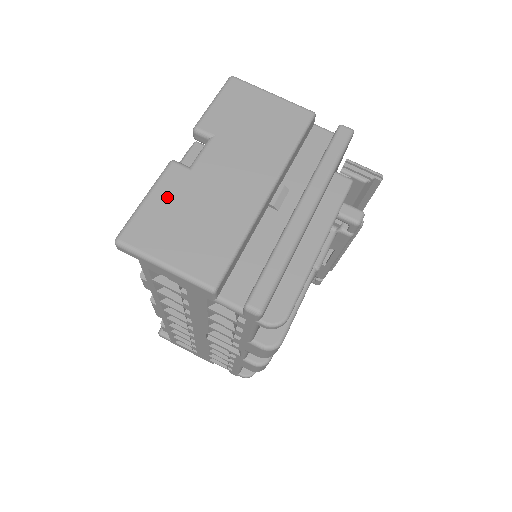
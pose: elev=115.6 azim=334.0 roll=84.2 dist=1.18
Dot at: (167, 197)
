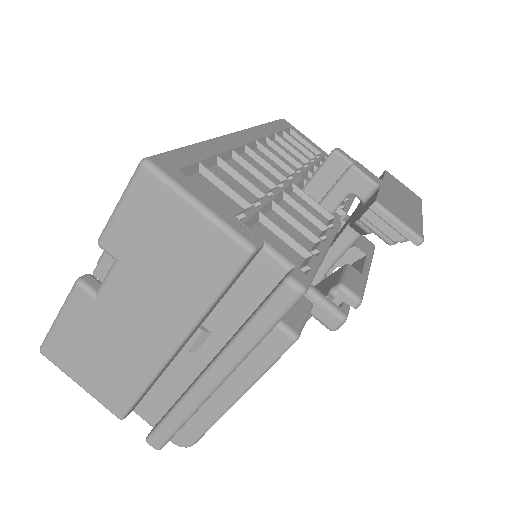
Dot at: (75, 324)
